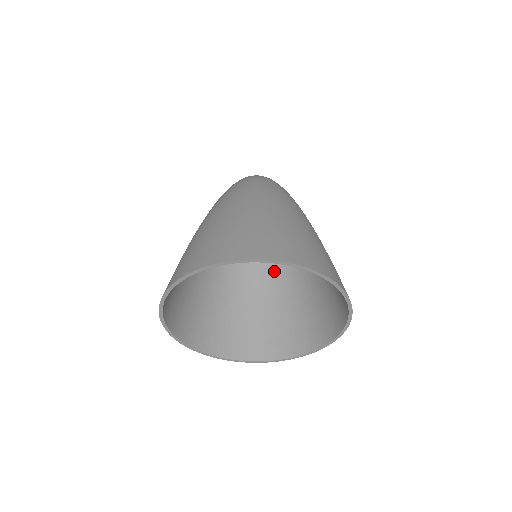
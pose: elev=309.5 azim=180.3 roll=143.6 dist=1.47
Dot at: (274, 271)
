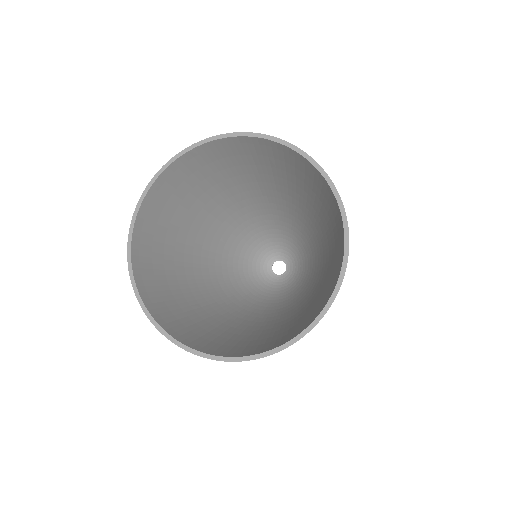
Dot at: (312, 290)
